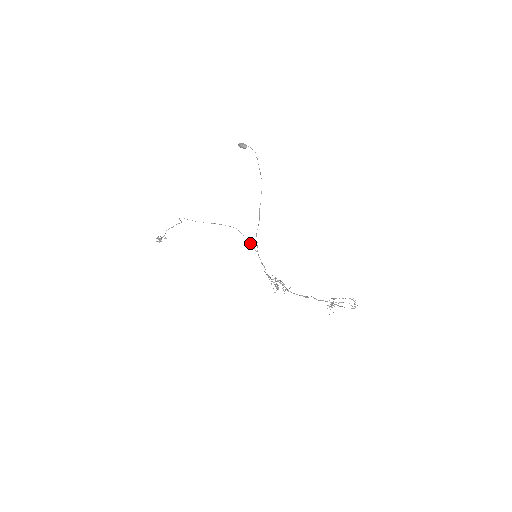
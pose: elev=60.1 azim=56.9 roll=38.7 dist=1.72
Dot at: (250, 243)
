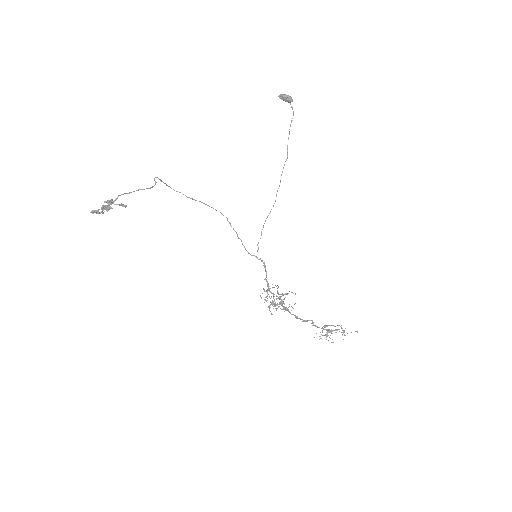
Dot at: (241, 240)
